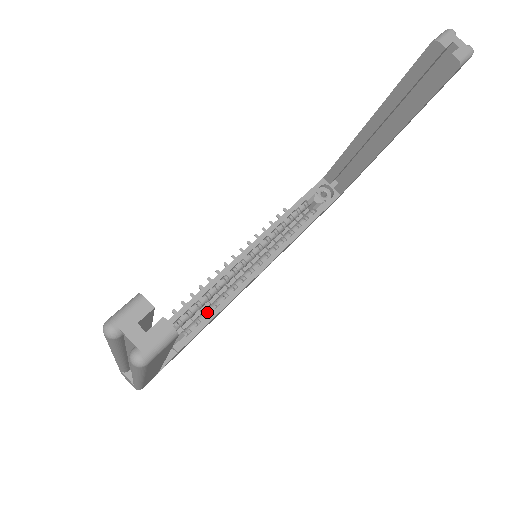
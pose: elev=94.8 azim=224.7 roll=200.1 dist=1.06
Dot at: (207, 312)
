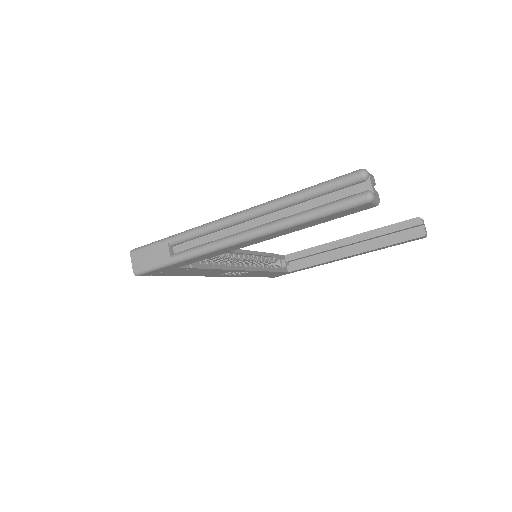
Dot at: (212, 263)
